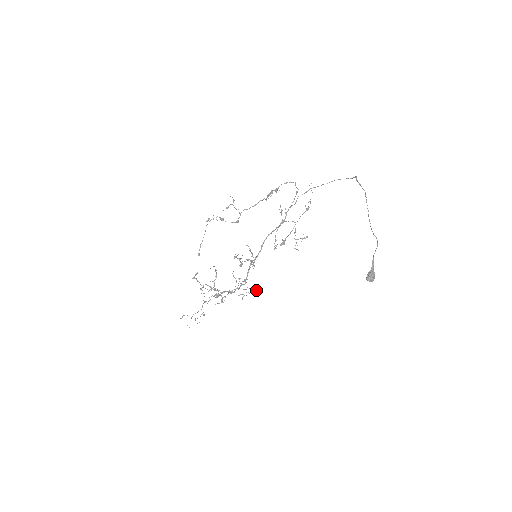
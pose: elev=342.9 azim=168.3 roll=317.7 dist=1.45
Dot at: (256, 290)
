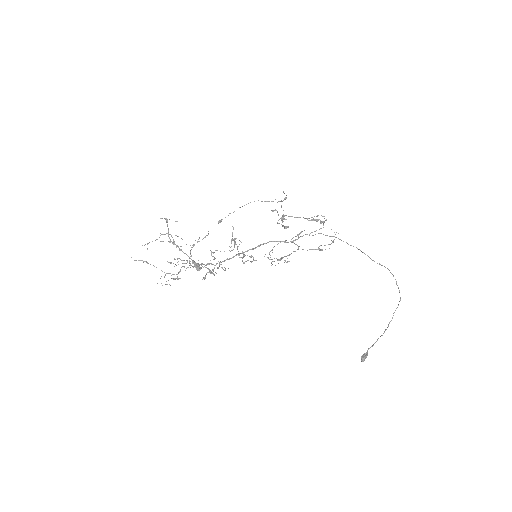
Dot at: occluded
